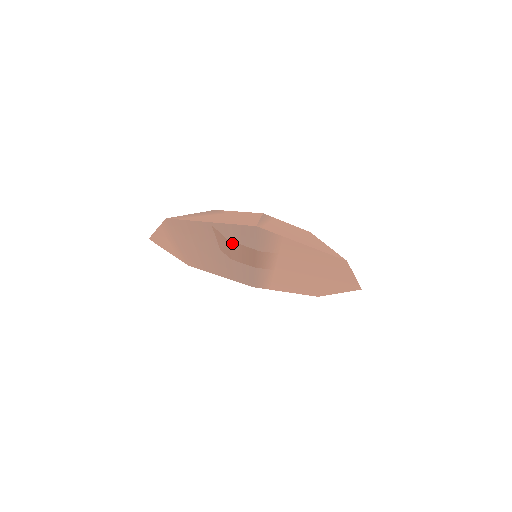
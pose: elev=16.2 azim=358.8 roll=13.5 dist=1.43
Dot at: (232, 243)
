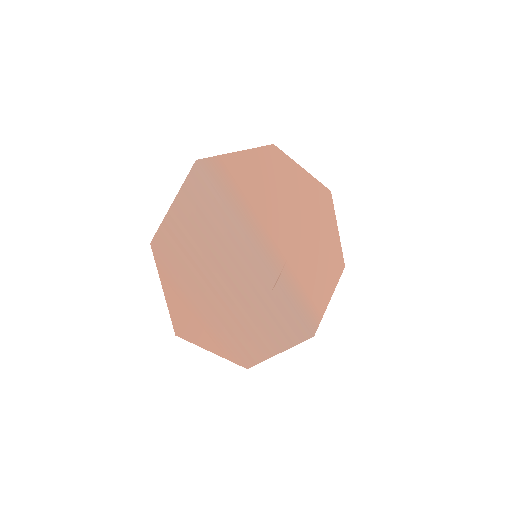
Dot at: (215, 228)
